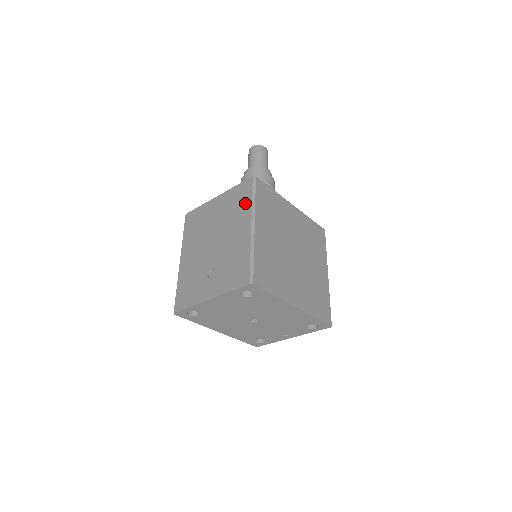
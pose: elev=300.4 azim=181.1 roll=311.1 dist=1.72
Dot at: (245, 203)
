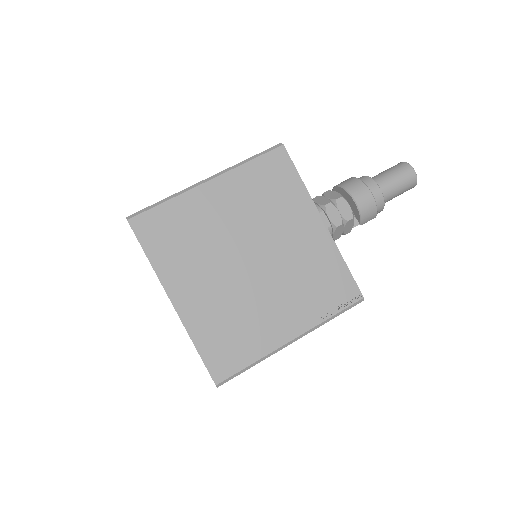
Dot at: occluded
